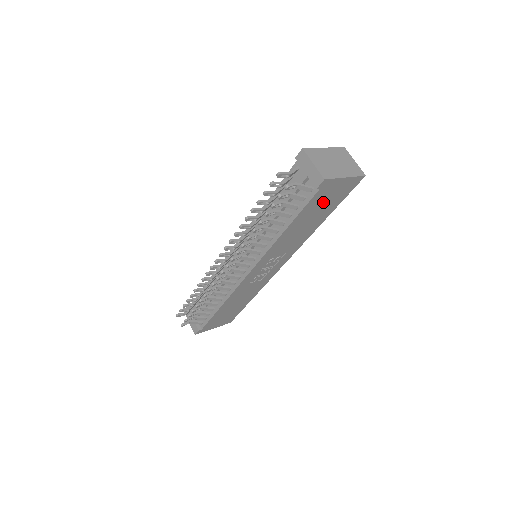
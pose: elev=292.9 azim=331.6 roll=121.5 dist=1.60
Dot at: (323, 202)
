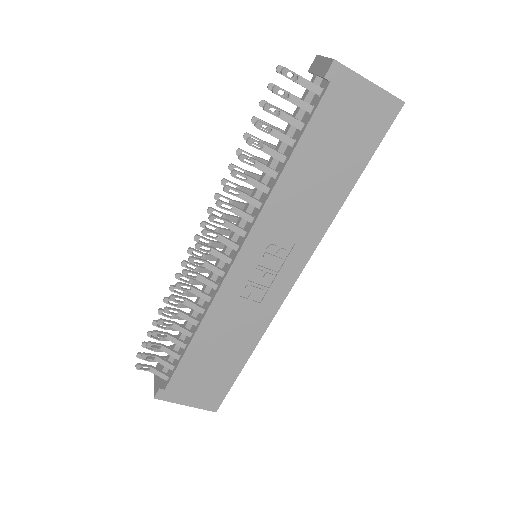
Dot at: (341, 129)
